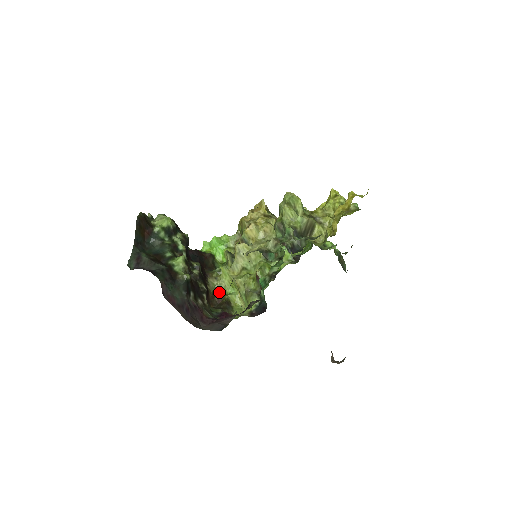
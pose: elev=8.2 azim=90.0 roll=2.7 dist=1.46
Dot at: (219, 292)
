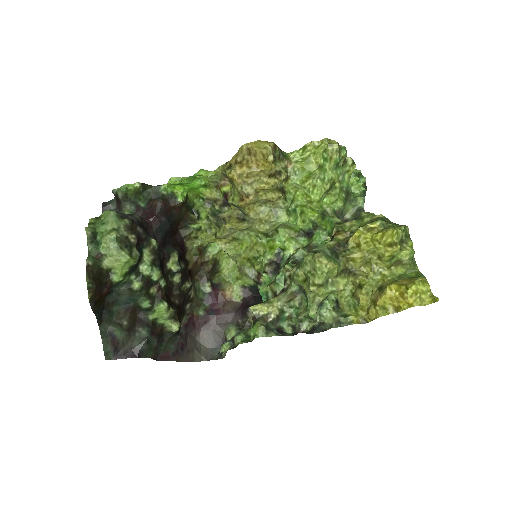
Dot at: (201, 252)
